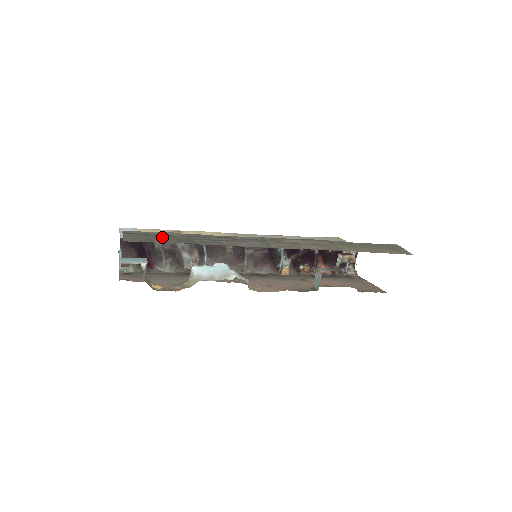
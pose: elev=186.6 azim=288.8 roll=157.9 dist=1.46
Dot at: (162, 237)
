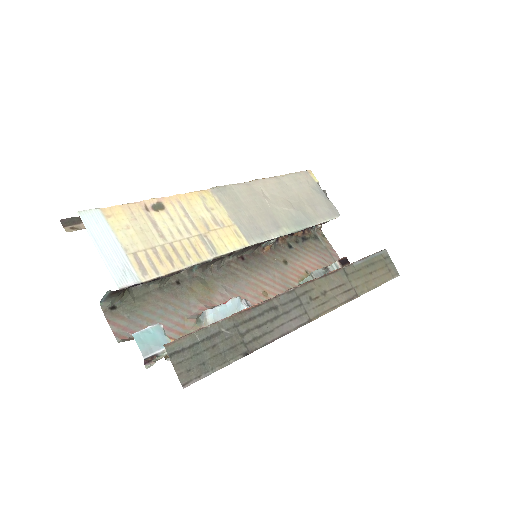
Dot at: (214, 347)
